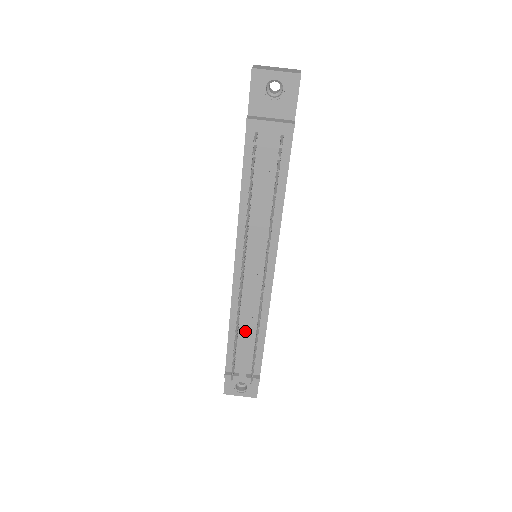
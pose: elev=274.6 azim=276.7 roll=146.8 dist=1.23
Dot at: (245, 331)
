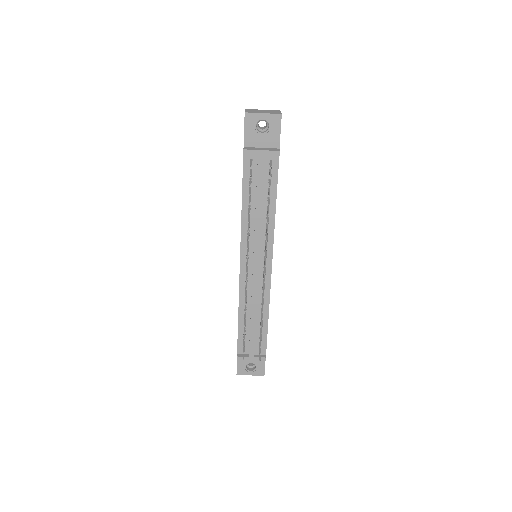
Dot at: (252, 317)
